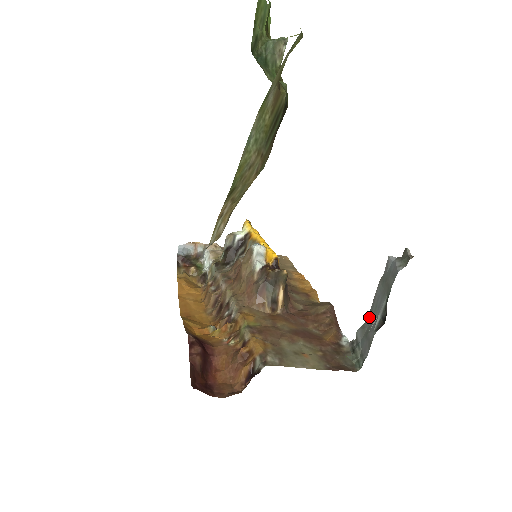
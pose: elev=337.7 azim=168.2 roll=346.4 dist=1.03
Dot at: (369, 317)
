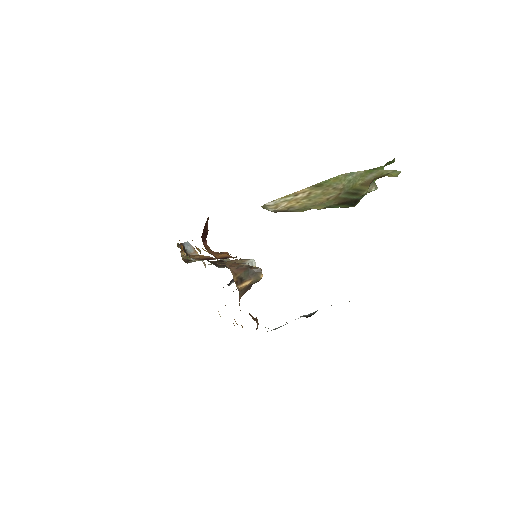
Dot at: occluded
